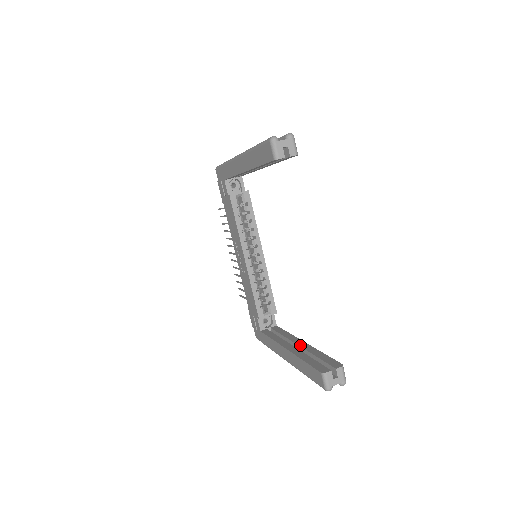
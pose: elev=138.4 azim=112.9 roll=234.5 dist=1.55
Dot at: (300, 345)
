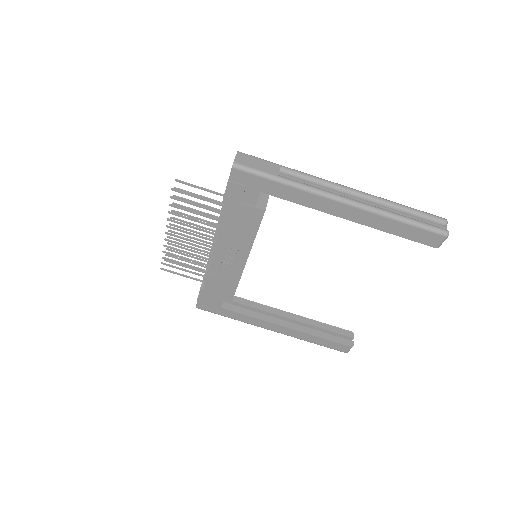
Dot at: (293, 319)
